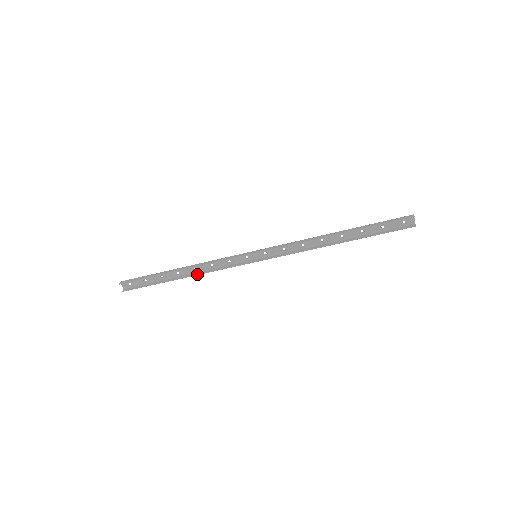
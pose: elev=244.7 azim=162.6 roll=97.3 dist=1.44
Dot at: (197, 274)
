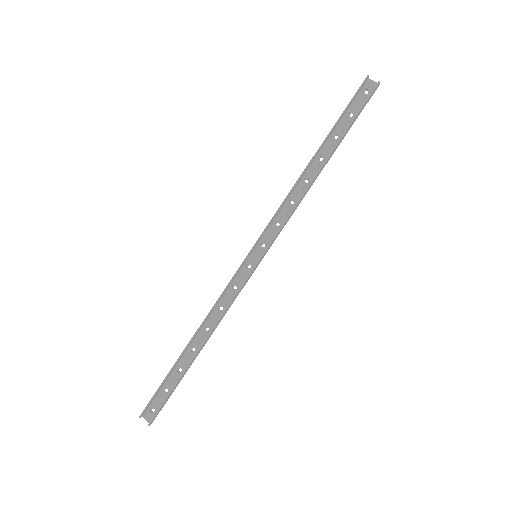
Dot at: (211, 330)
